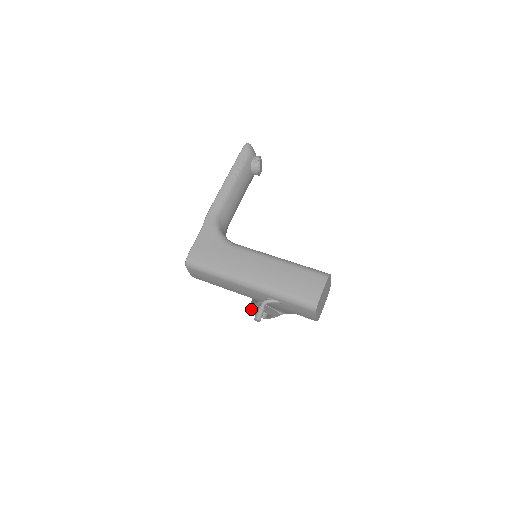
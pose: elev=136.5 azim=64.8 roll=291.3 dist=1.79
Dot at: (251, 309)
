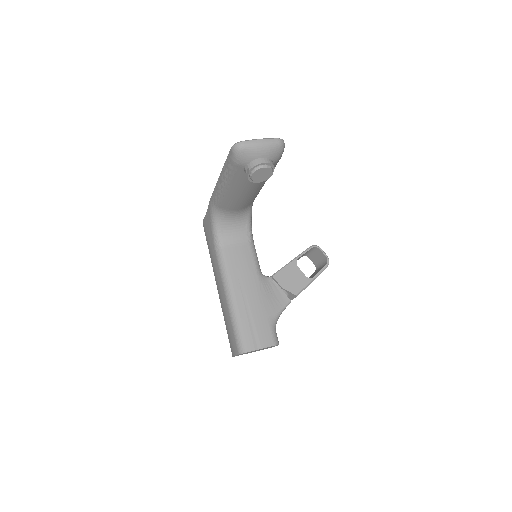
Dot at: occluded
